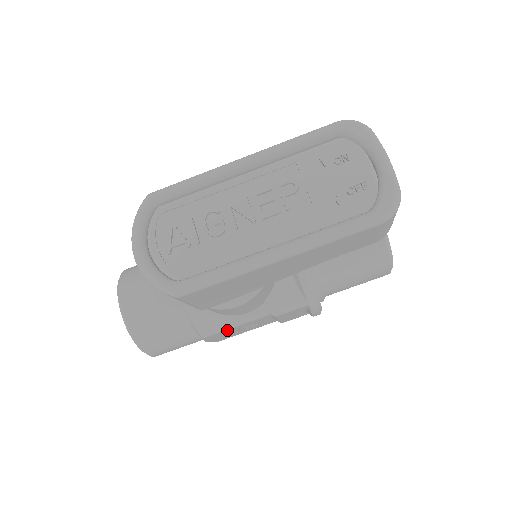
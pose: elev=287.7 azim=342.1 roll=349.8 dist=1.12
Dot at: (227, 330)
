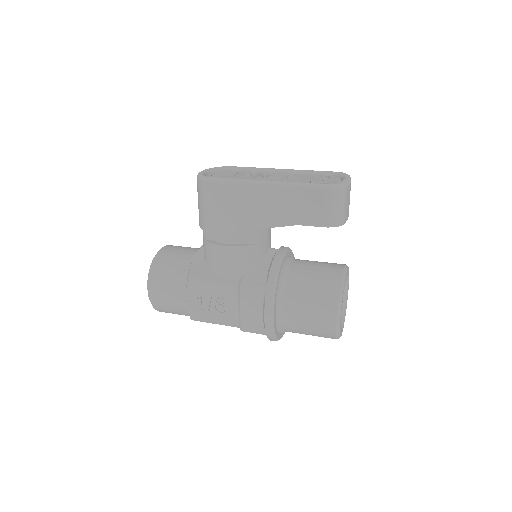
Dot at: (206, 285)
